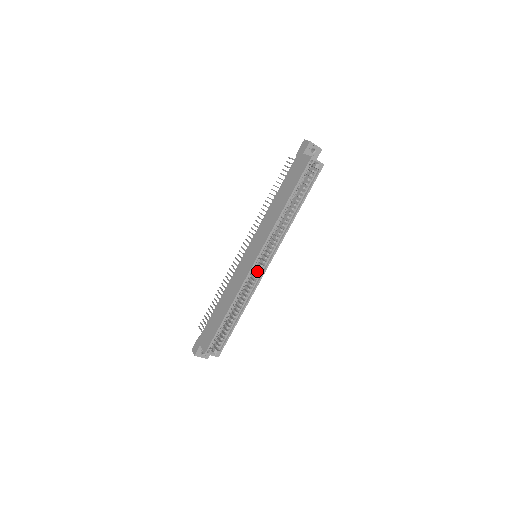
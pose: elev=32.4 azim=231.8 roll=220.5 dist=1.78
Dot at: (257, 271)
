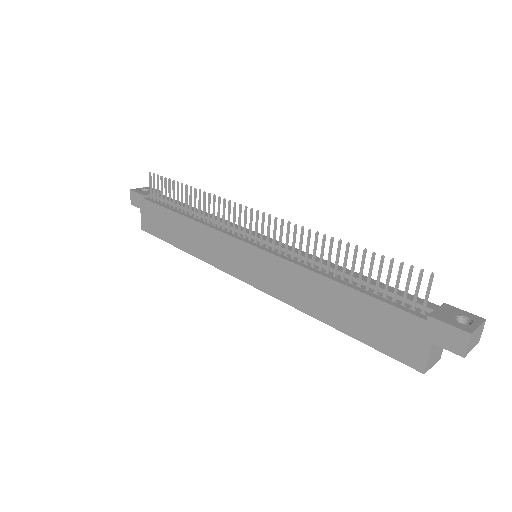
Dot at: occluded
